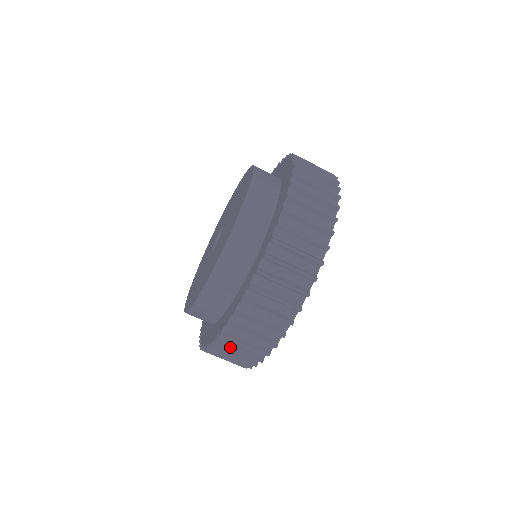
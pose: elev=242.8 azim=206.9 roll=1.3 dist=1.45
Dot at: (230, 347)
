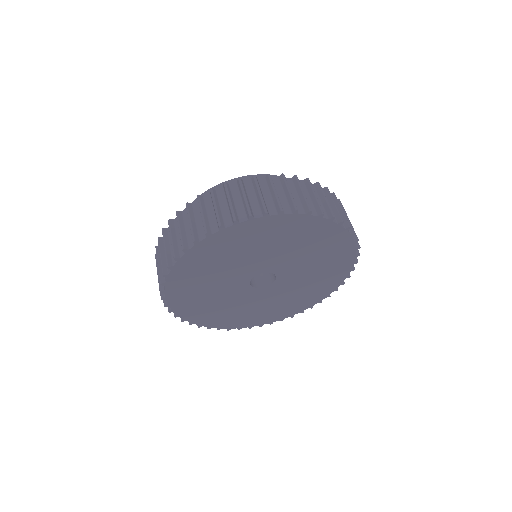
Dot at: (202, 206)
